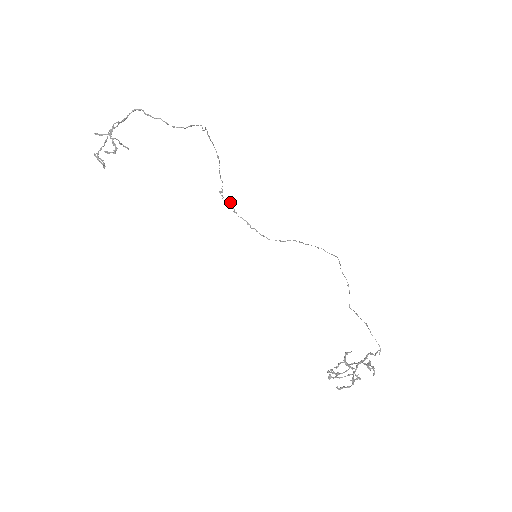
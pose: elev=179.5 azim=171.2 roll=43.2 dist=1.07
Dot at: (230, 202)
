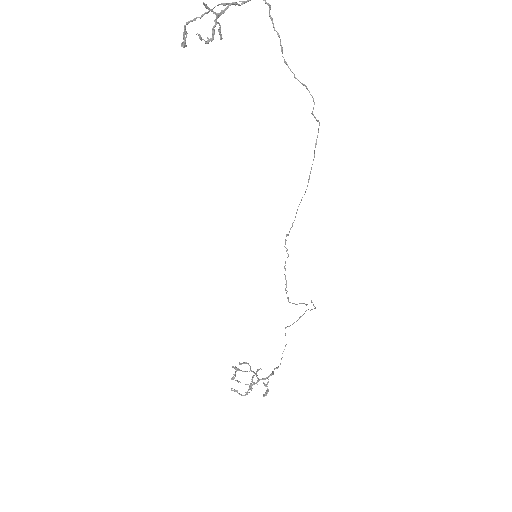
Dot at: (288, 254)
